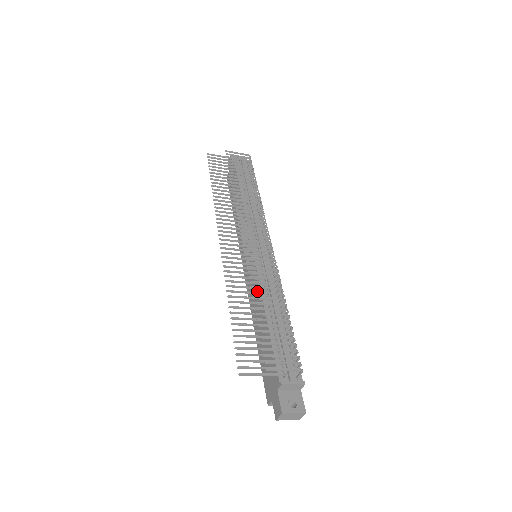
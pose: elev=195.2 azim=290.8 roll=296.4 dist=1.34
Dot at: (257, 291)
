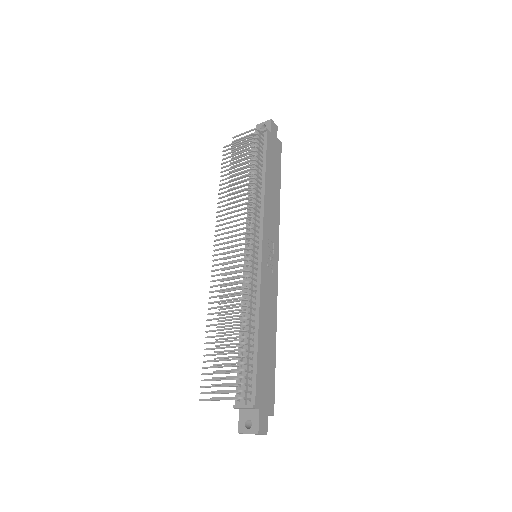
Dot at: (221, 314)
